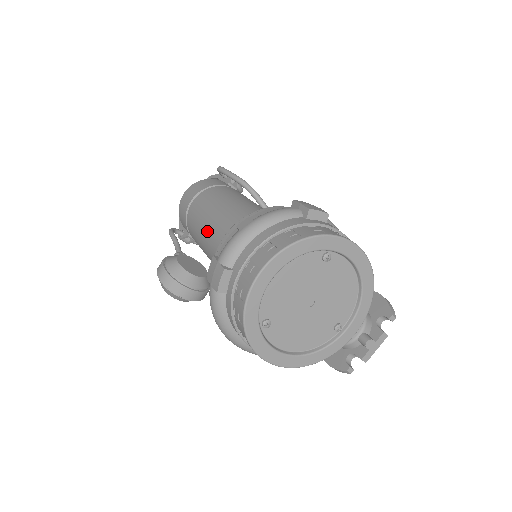
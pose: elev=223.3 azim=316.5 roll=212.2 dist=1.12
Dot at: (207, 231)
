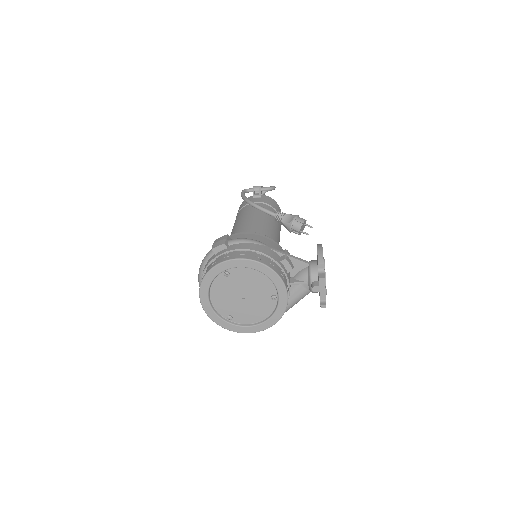
Dot at: occluded
